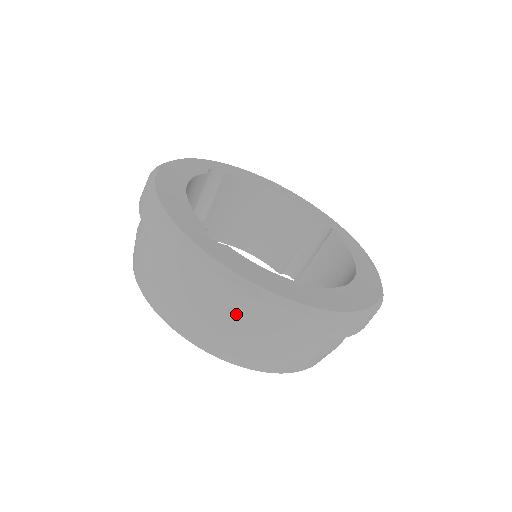
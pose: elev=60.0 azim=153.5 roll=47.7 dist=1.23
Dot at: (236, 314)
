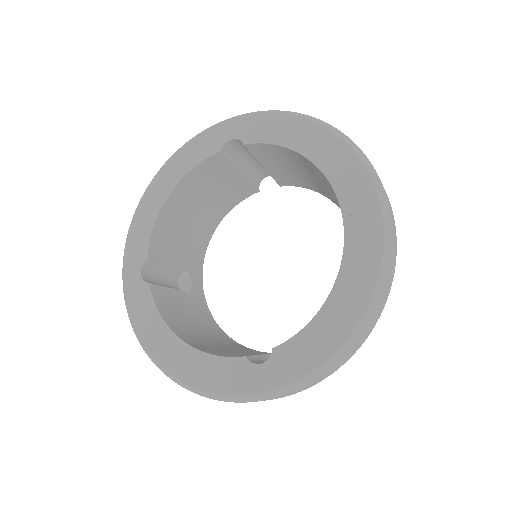
Dot at: occluded
